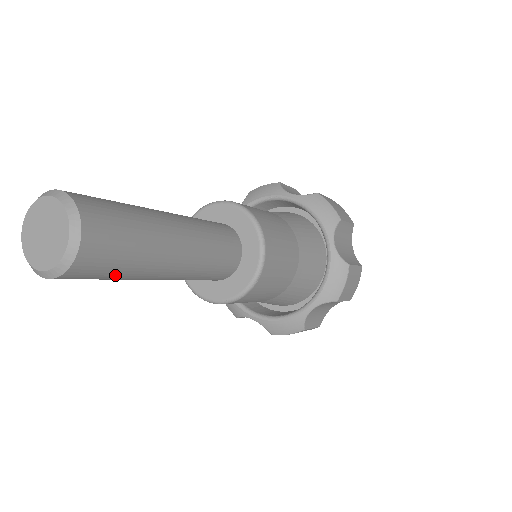
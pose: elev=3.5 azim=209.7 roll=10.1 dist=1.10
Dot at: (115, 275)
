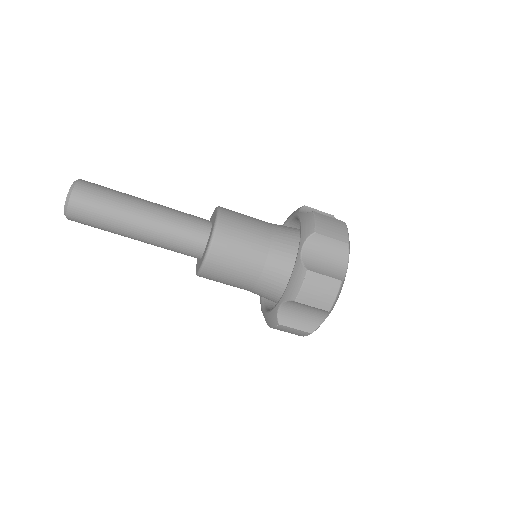
Dot at: (99, 225)
